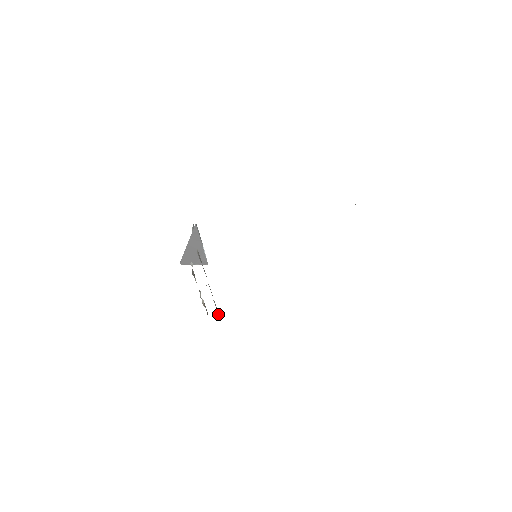
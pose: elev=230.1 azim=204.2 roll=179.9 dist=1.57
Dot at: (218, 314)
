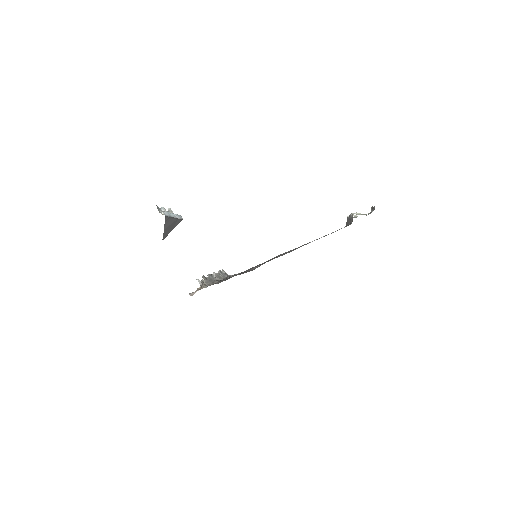
Dot at: (223, 271)
